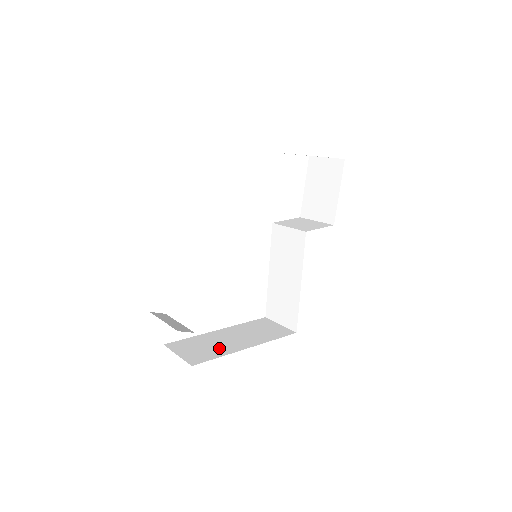
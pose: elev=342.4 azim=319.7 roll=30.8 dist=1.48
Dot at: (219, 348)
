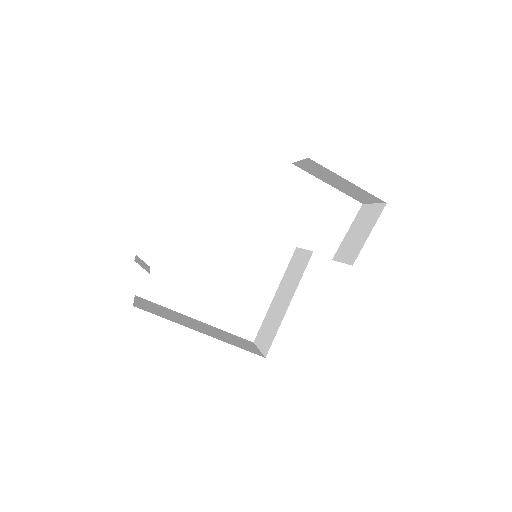
Dot at: (175, 318)
